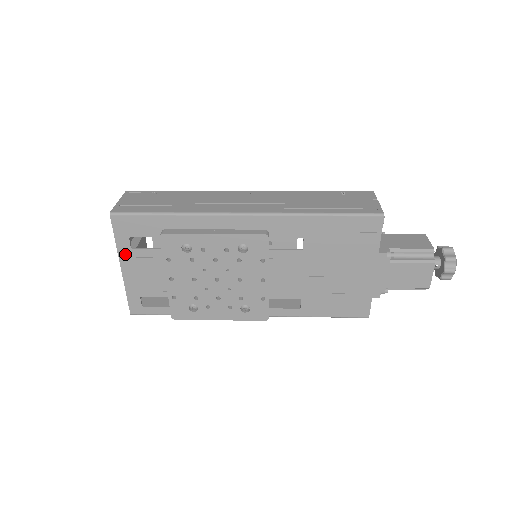
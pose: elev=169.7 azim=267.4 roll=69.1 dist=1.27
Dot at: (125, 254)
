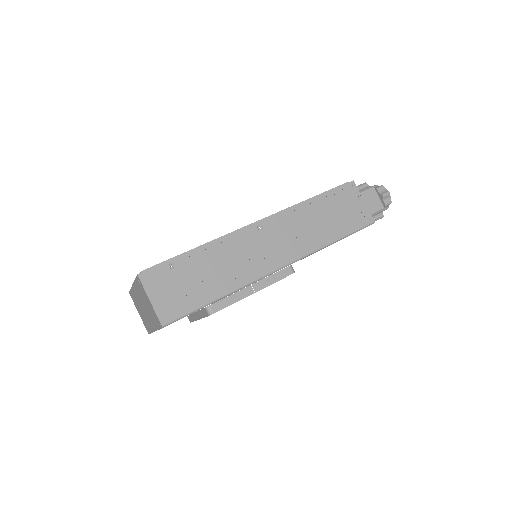
Dot at: occluded
